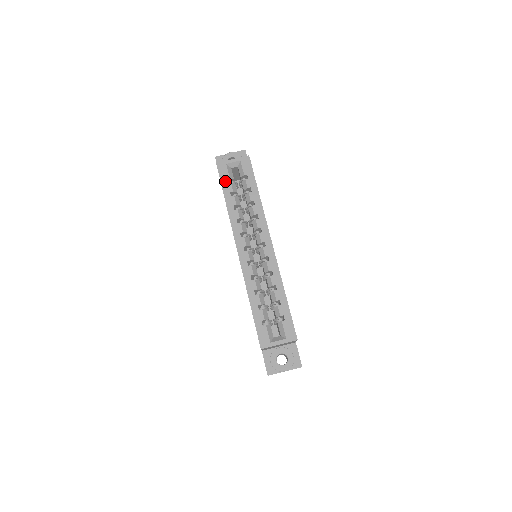
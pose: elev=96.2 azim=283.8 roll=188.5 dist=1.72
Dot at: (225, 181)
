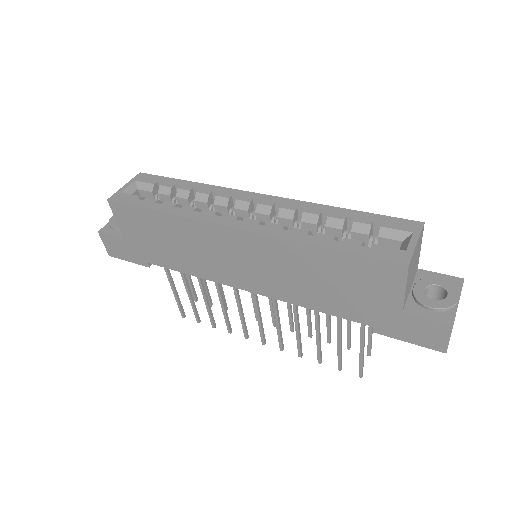
Dot at: (137, 201)
